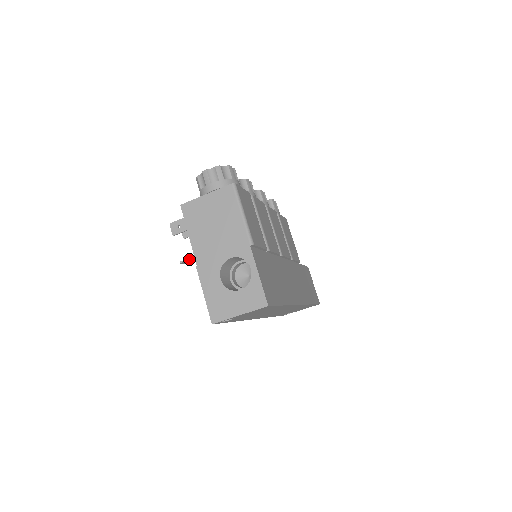
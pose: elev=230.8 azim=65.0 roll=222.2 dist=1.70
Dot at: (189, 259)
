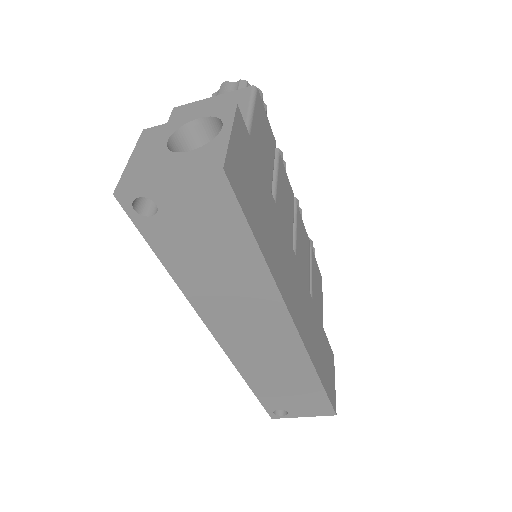
Dot at: occluded
